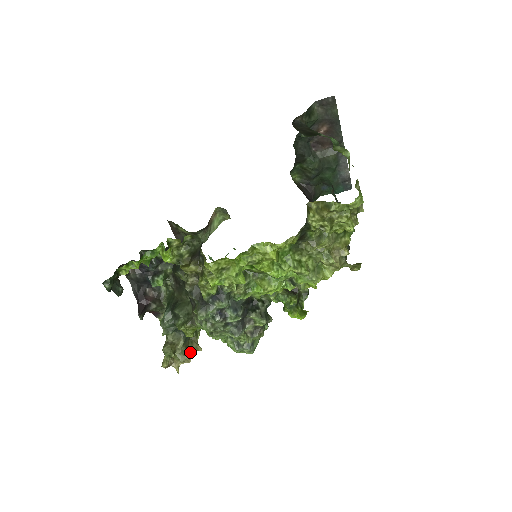
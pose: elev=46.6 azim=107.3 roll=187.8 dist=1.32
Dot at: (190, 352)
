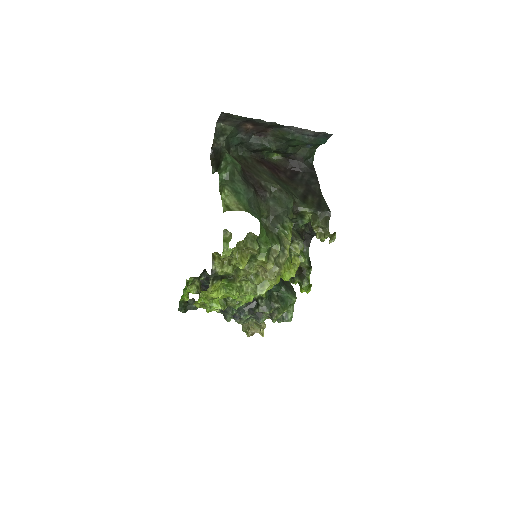
Dot at: (261, 323)
